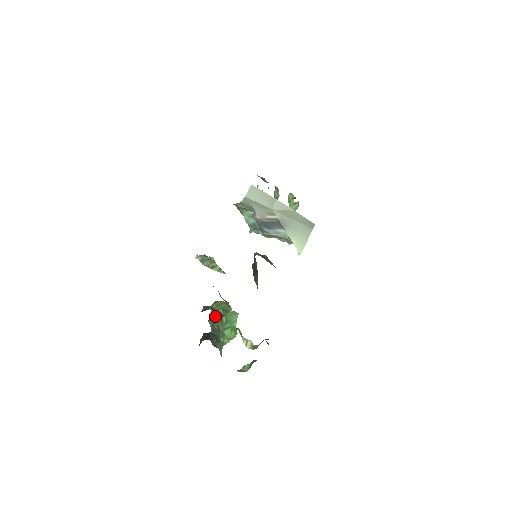
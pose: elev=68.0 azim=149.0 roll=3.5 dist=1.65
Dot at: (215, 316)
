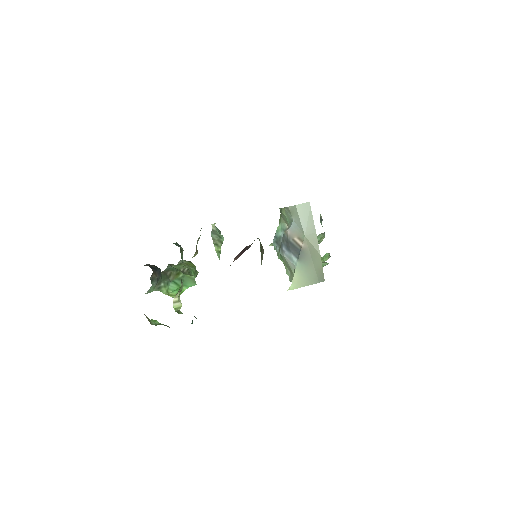
Dot at: (177, 267)
